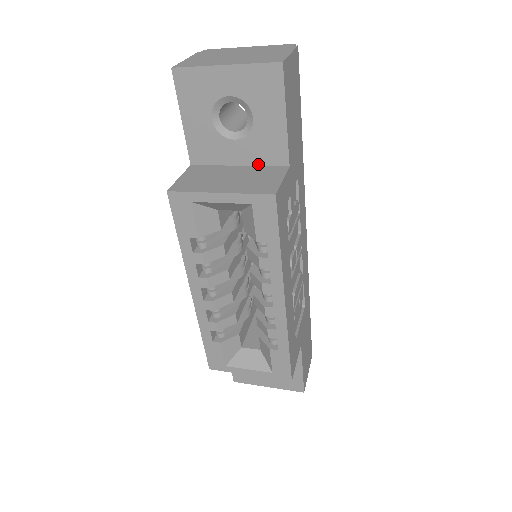
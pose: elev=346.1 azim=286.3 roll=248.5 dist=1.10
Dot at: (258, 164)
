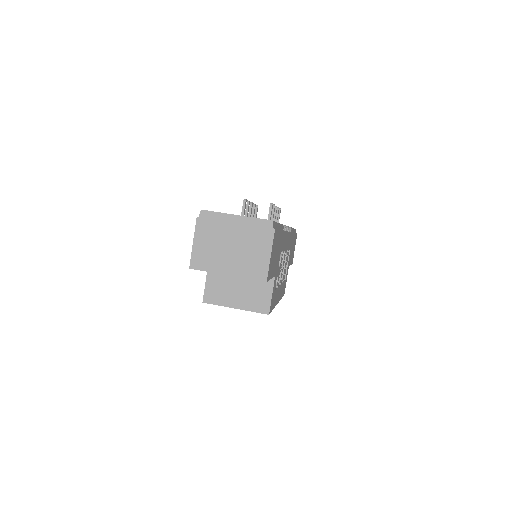
Dot at: occluded
